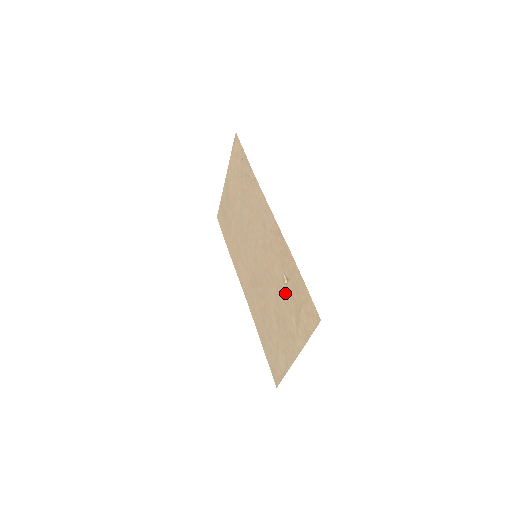
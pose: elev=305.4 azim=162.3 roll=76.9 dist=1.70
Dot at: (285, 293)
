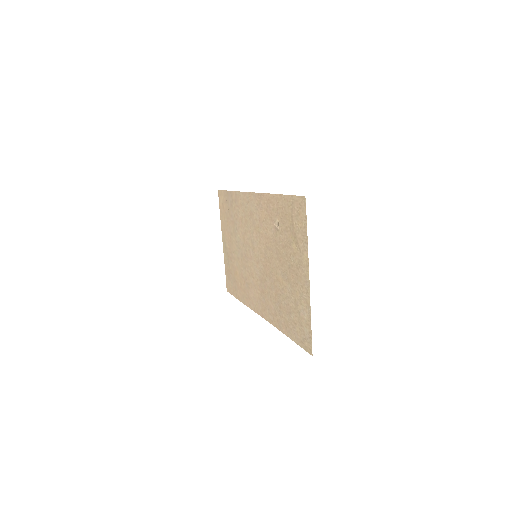
Dot at: (281, 238)
